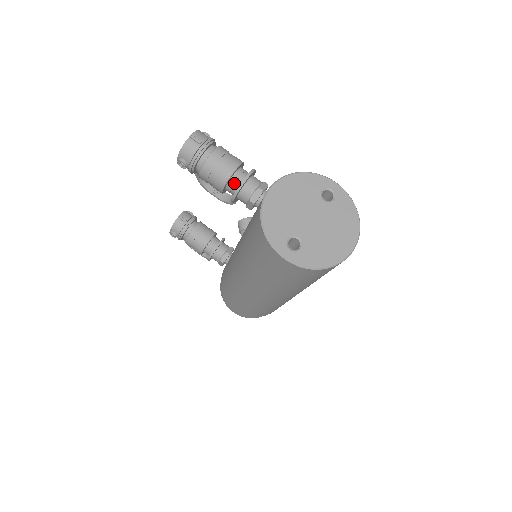
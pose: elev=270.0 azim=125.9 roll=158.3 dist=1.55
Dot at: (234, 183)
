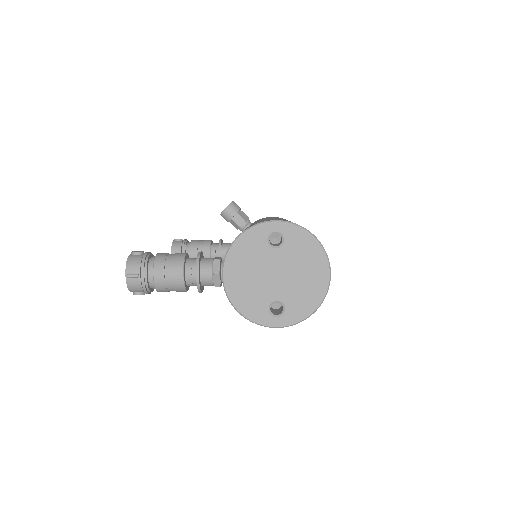
Dot at: (191, 283)
